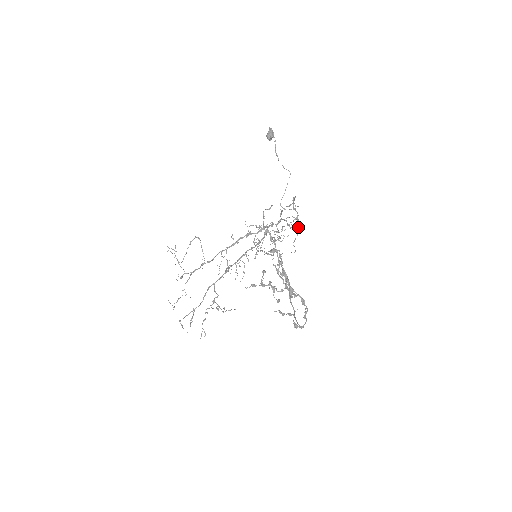
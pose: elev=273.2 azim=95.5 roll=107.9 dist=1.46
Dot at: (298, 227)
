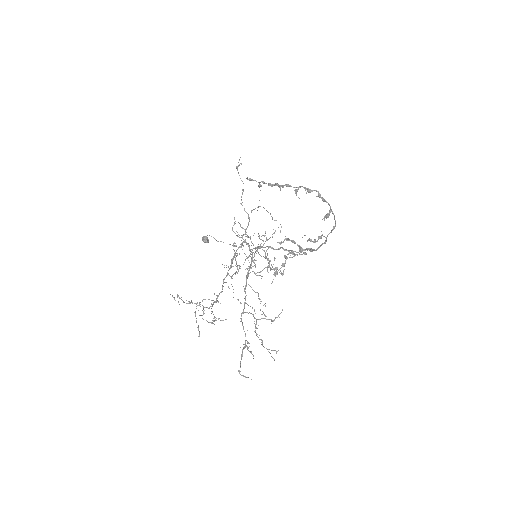
Dot at: occluded
